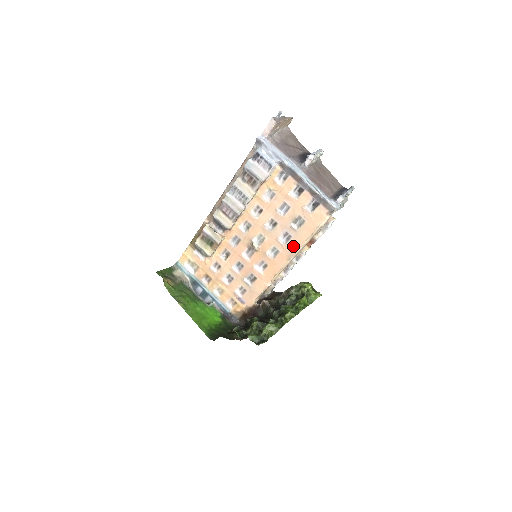
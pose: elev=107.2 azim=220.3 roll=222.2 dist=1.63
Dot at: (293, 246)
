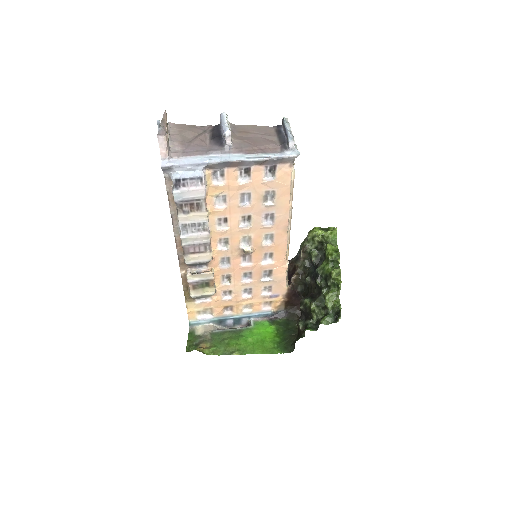
Dot at: (282, 219)
